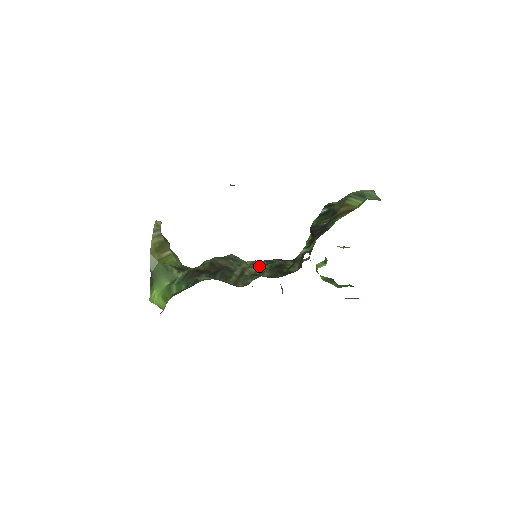
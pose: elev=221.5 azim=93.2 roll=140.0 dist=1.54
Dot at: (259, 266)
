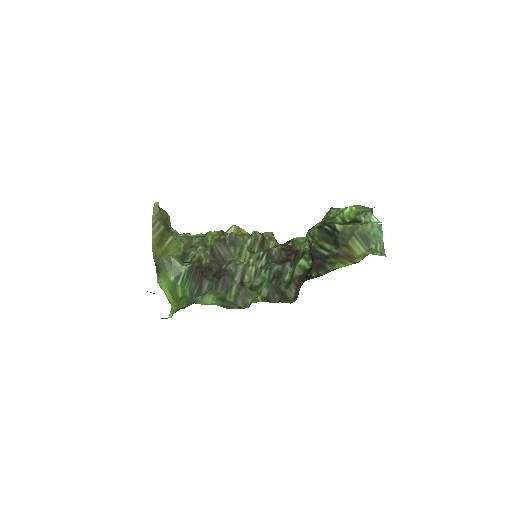
Dot at: (259, 264)
